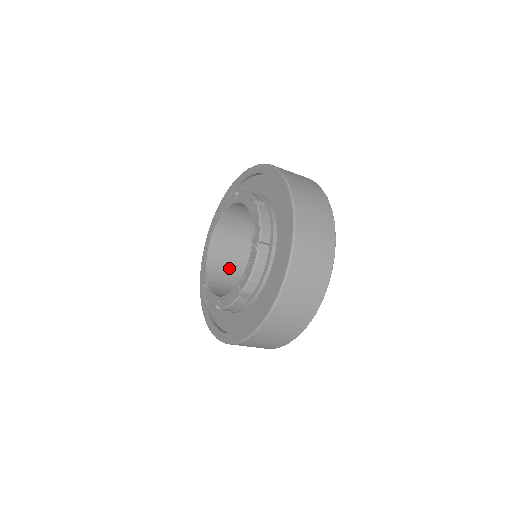
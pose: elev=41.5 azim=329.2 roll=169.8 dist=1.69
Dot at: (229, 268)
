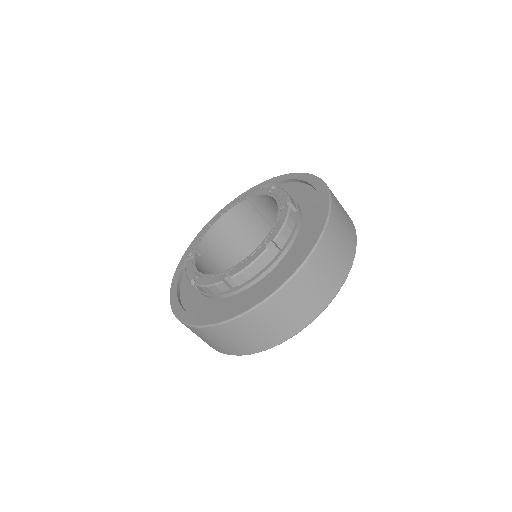
Dot at: (222, 254)
